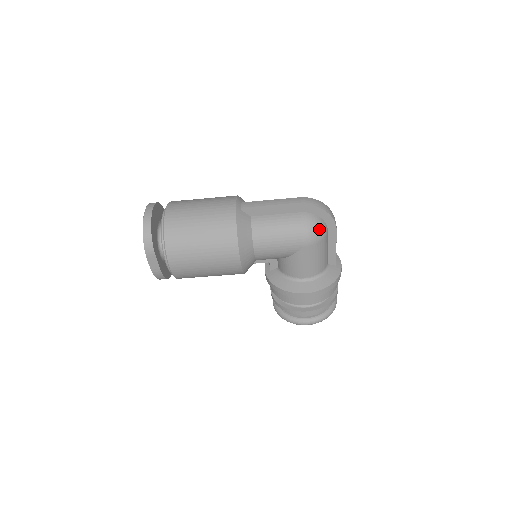
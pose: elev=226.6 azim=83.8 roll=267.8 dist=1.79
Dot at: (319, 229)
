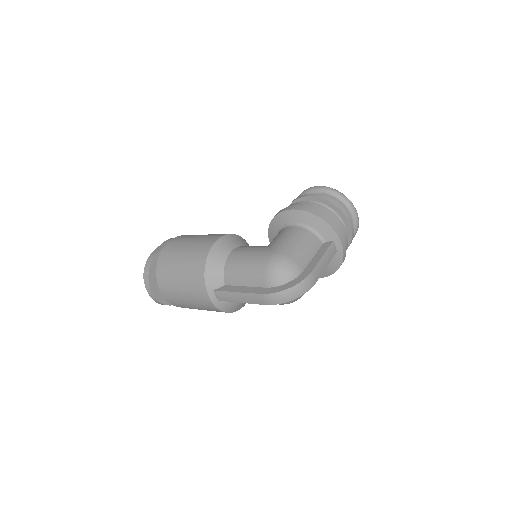
Dot at: (296, 299)
